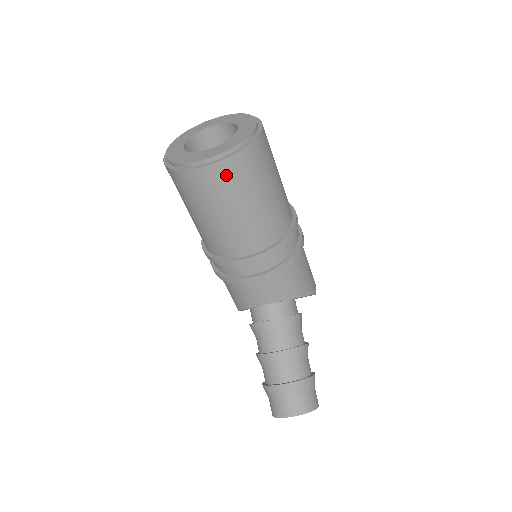
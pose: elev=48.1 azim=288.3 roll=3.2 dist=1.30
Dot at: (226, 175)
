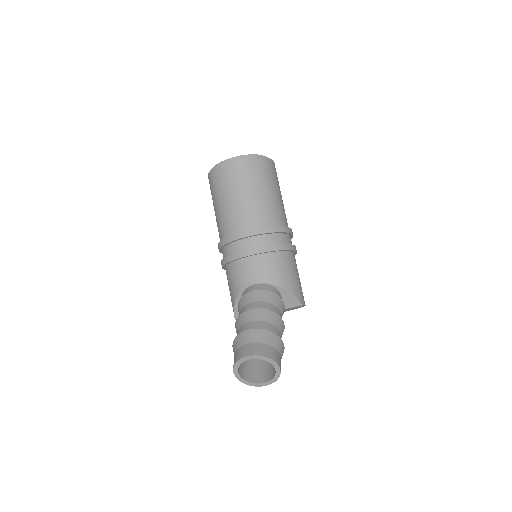
Dot at: (241, 167)
